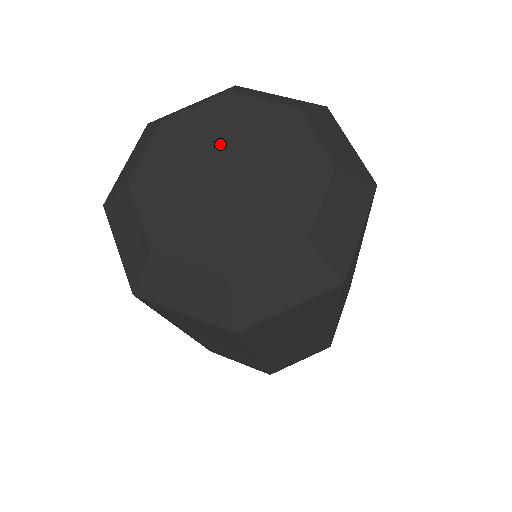
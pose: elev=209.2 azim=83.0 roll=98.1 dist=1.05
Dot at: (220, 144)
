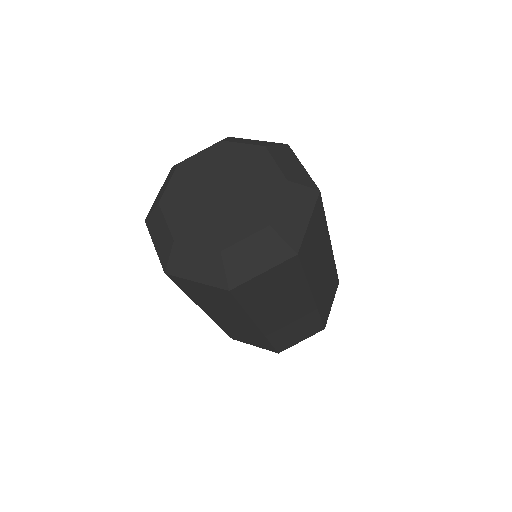
Dot at: (215, 174)
